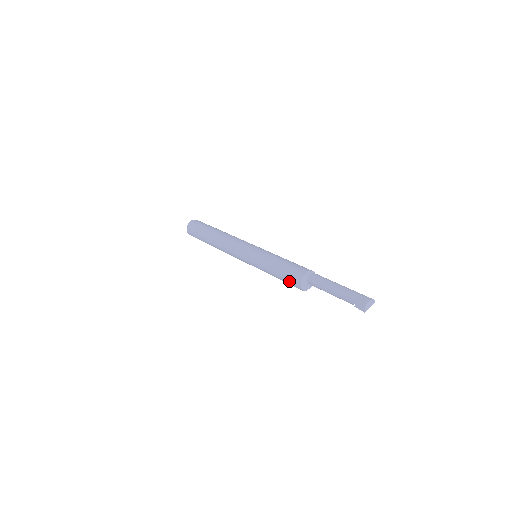
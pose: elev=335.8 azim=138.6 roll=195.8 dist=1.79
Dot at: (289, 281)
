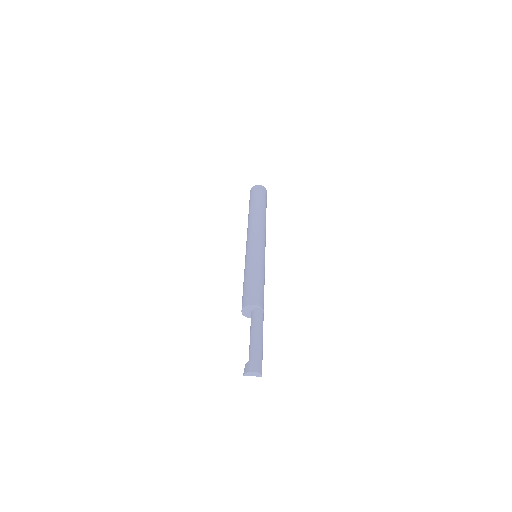
Dot at: (242, 298)
